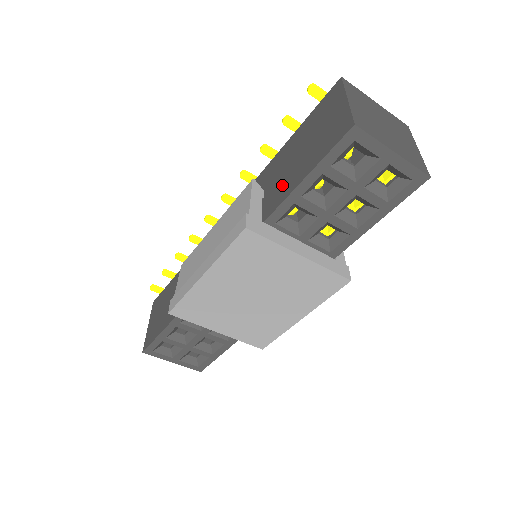
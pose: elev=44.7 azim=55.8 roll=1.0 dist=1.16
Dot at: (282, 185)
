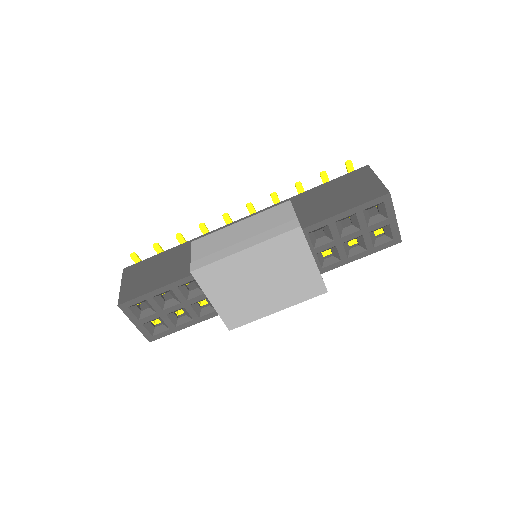
Dot at: (319, 211)
